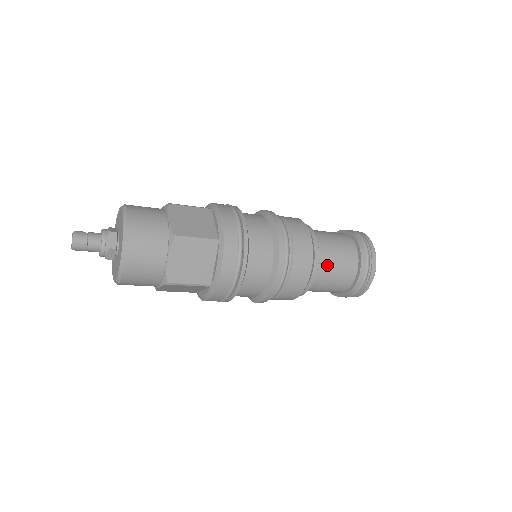
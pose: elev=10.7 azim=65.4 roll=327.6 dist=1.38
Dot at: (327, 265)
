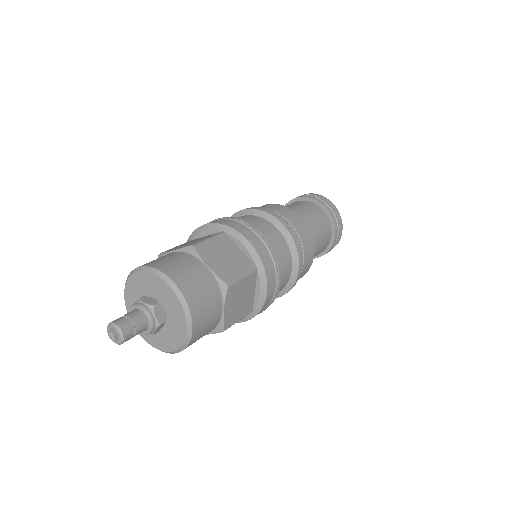
Dot at: occluded
